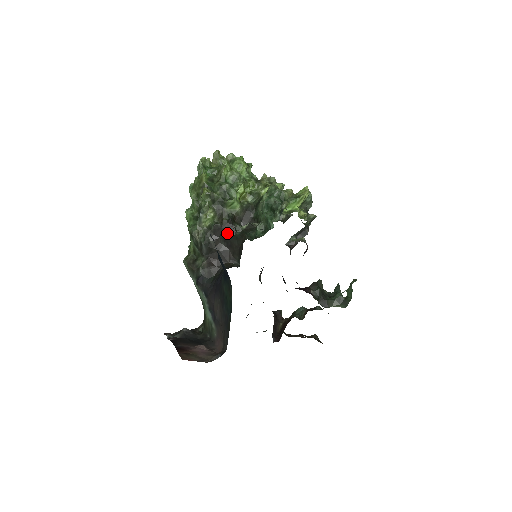
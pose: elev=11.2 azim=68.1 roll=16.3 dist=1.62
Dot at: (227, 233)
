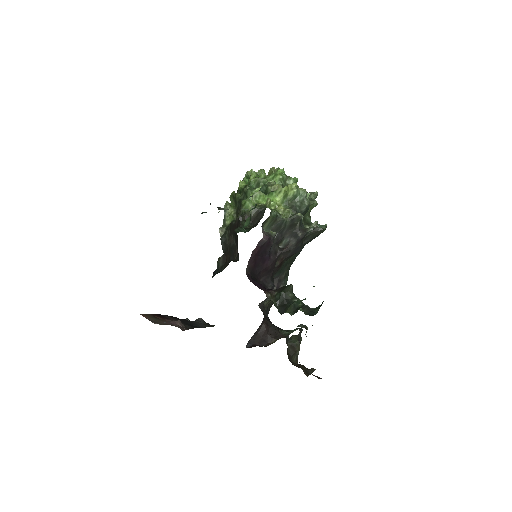
Dot at: occluded
